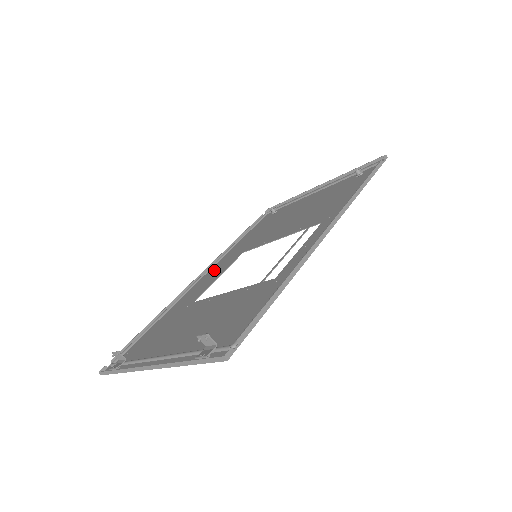
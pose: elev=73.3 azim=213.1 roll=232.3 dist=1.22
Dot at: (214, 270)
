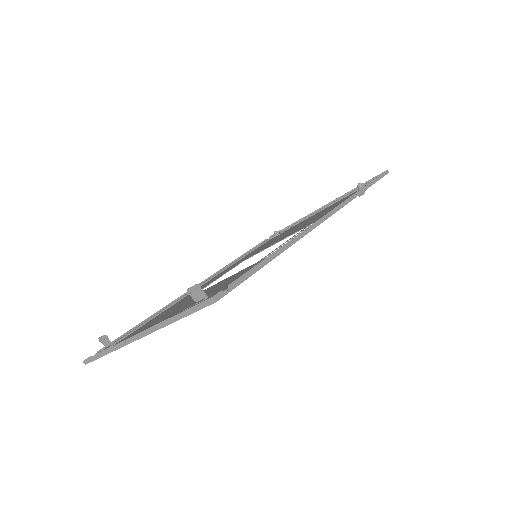
Dot at: (213, 278)
